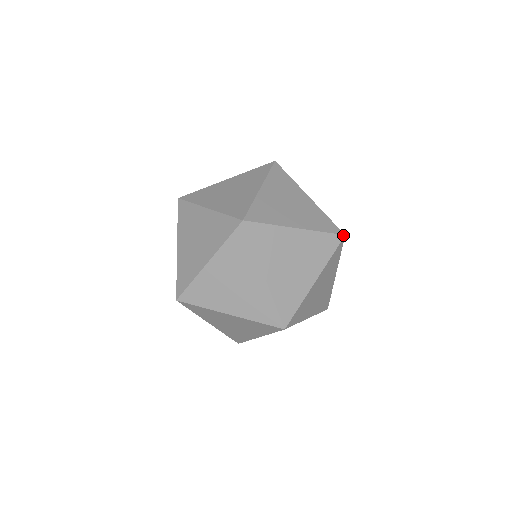
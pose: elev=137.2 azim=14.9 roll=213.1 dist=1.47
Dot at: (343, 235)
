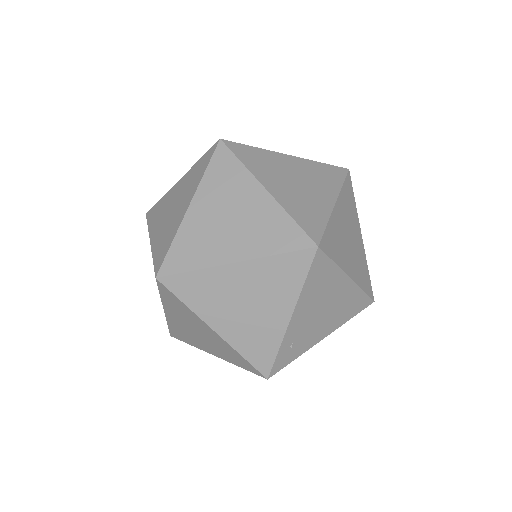
Dot at: (346, 169)
